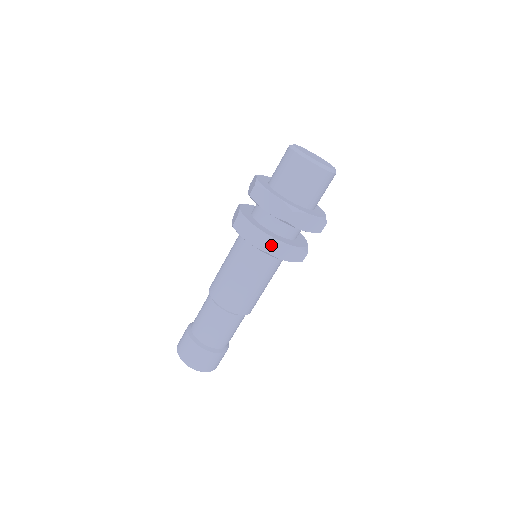
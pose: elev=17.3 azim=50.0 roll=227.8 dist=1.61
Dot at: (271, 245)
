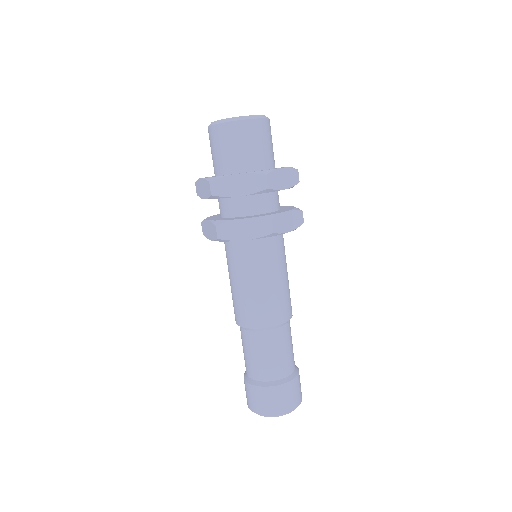
Dot at: (215, 229)
